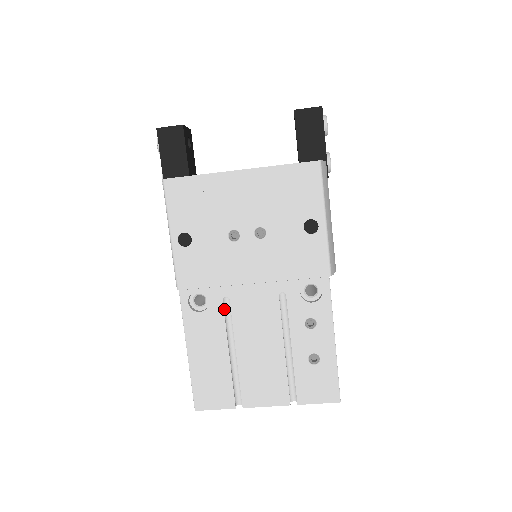
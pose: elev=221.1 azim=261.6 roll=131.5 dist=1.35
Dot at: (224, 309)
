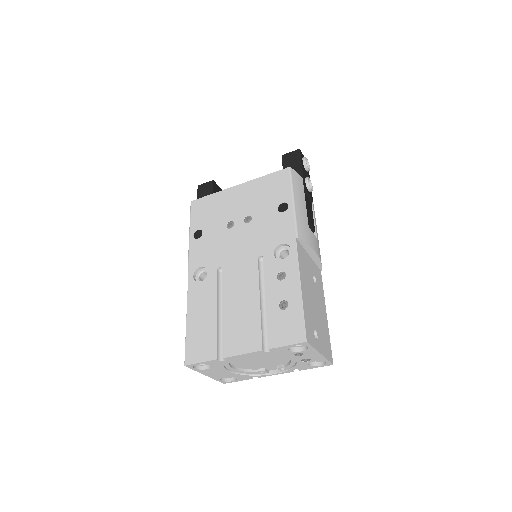
Dot at: (219, 279)
